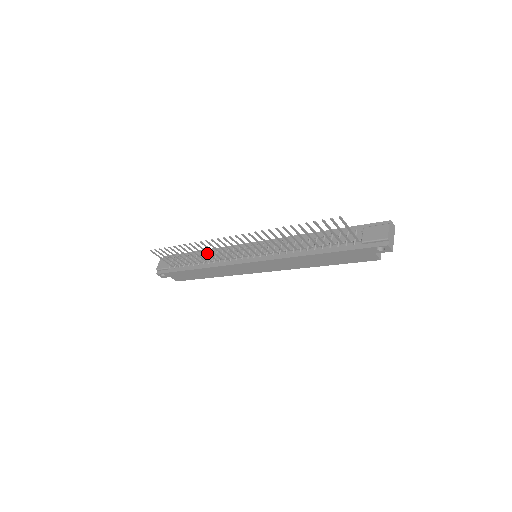
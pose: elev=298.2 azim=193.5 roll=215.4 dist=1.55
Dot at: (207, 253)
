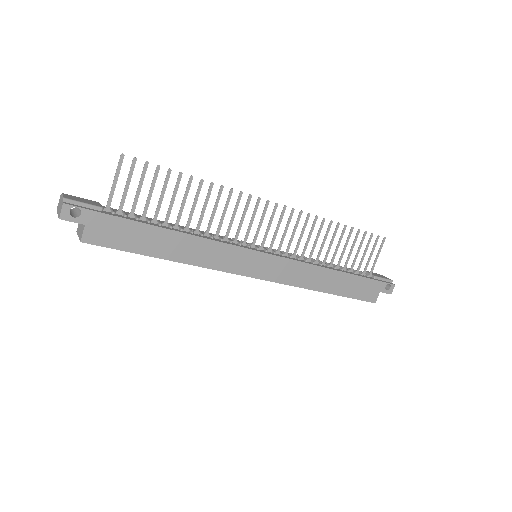
Dot at: (212, 214)
